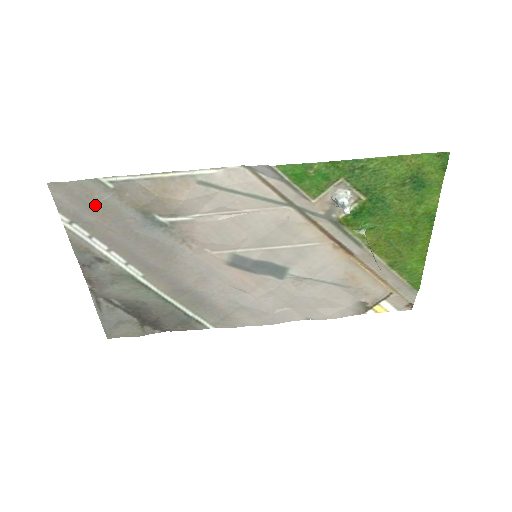
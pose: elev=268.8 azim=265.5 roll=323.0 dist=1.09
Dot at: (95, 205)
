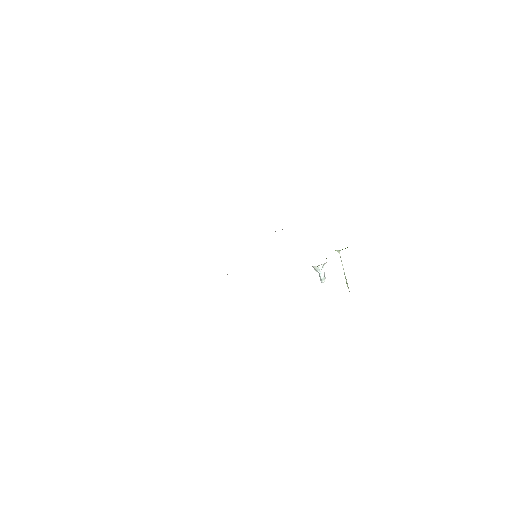
Dot at: occluded
